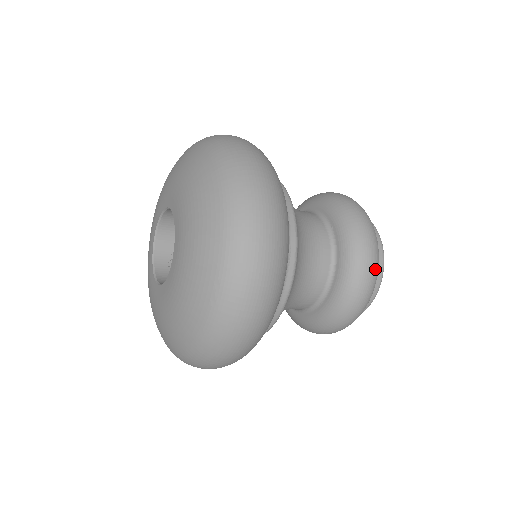
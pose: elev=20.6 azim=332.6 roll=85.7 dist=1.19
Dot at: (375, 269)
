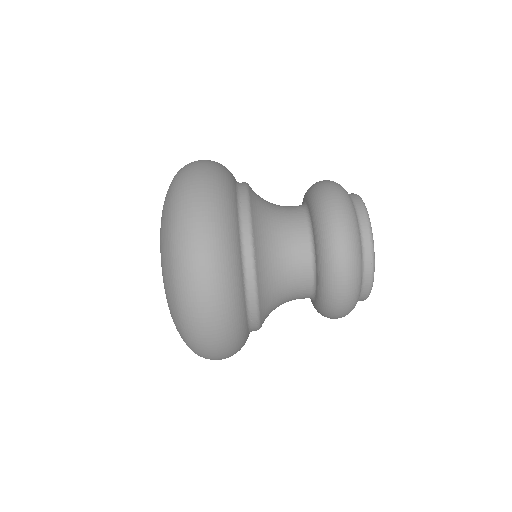
Dot at: (343, 202)
